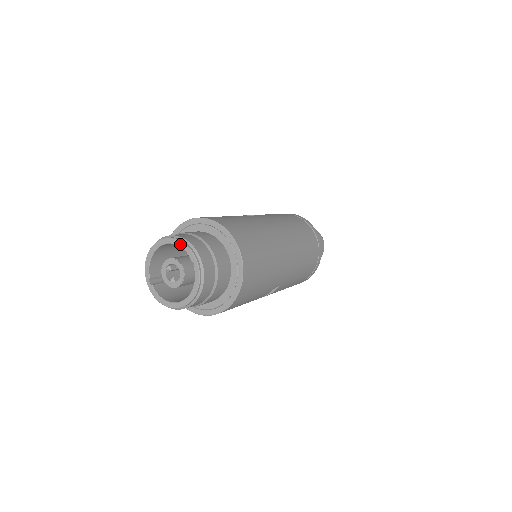
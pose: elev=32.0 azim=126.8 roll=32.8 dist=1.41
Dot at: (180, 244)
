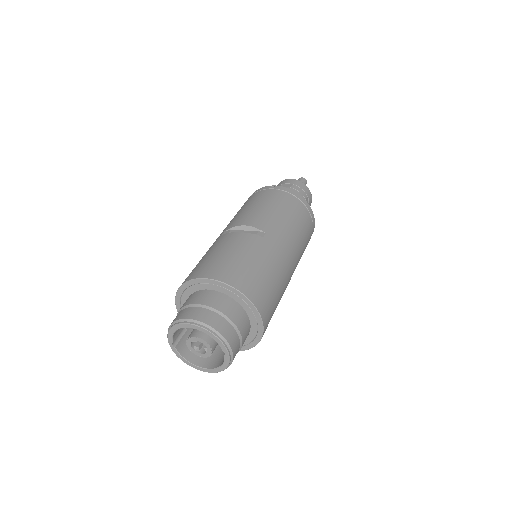
Dot at: (212, 336)
